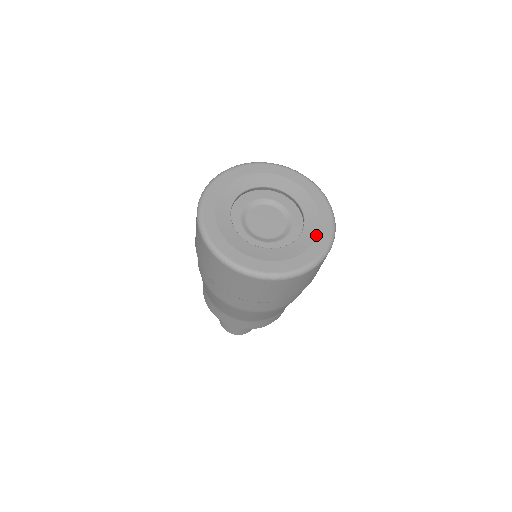
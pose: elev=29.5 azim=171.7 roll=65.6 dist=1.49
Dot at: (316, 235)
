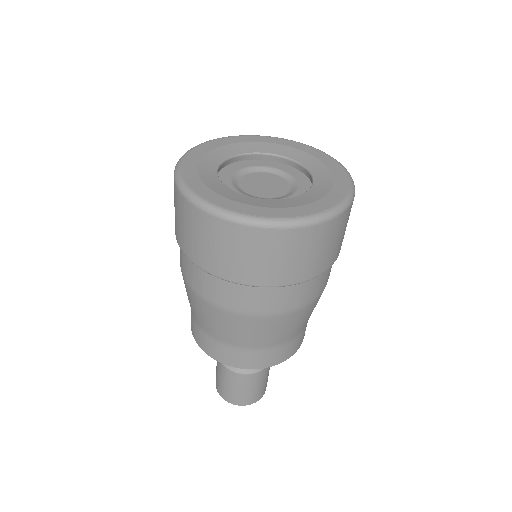
Dot at: (323, 195)
